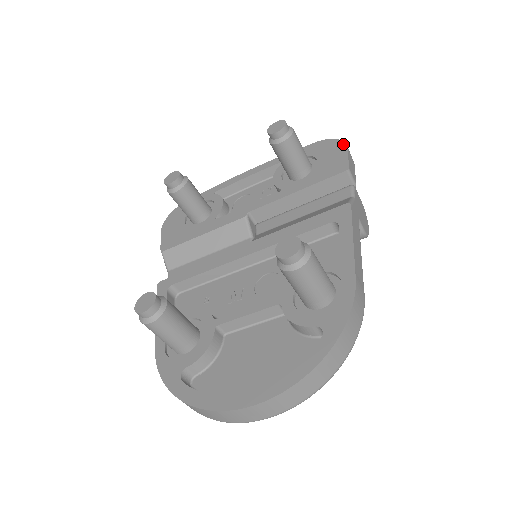
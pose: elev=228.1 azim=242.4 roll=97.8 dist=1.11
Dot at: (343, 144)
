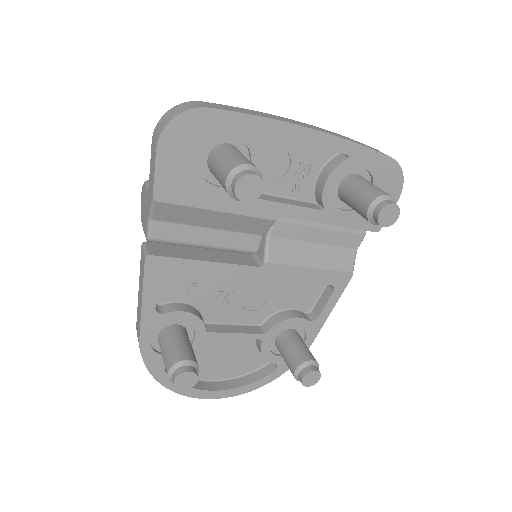
Dot at: (400, 191)
